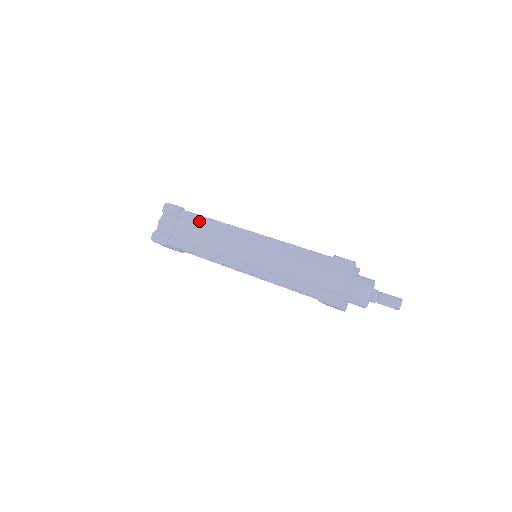
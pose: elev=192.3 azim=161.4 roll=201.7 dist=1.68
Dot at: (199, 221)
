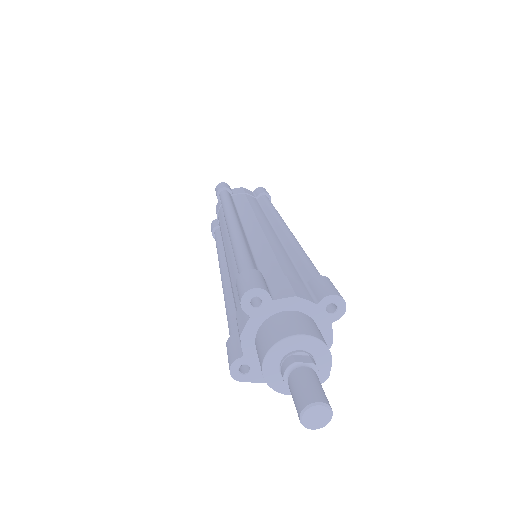
Dot at: occluded
